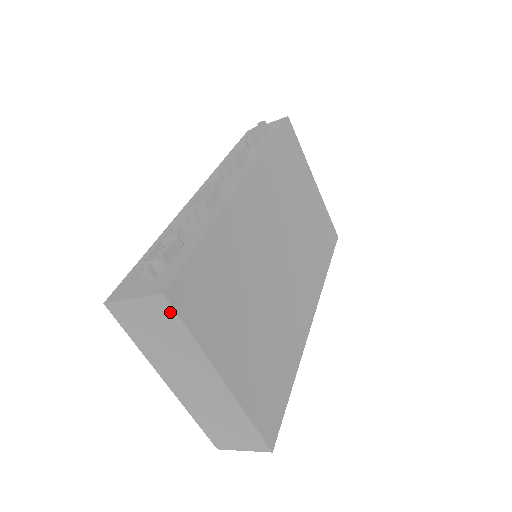
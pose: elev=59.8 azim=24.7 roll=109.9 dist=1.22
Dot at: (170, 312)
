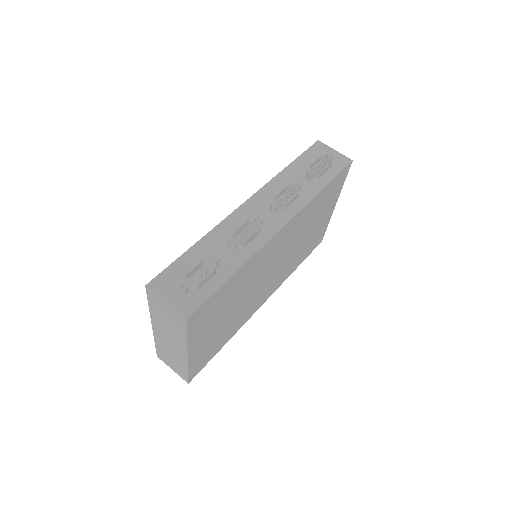
Dot at: (183, 324)
